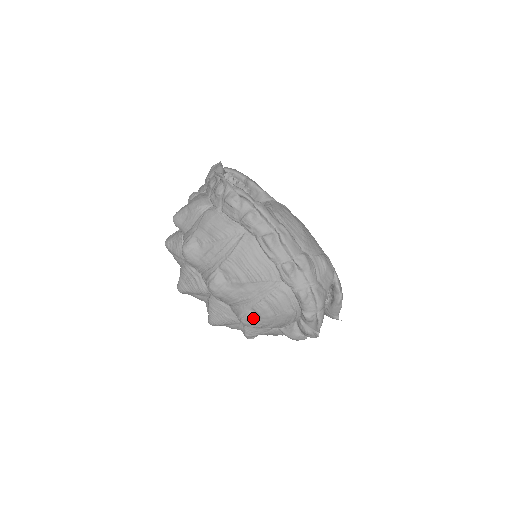
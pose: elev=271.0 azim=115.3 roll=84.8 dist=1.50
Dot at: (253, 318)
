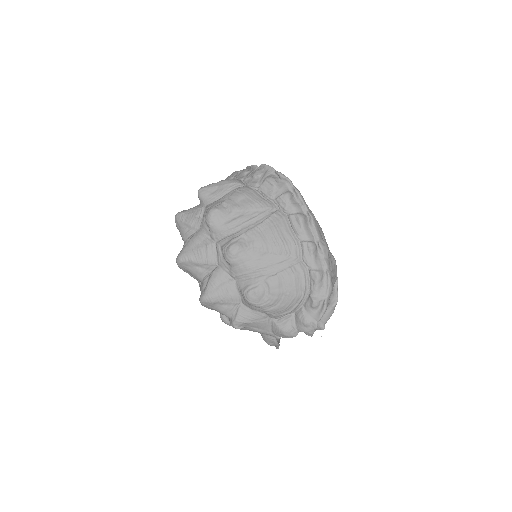
Dot at: (262, 292)
